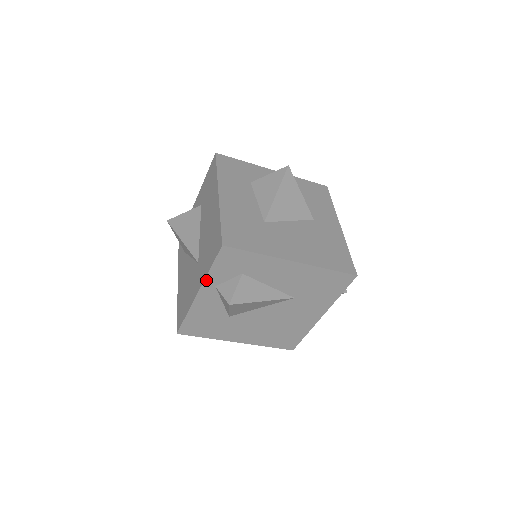
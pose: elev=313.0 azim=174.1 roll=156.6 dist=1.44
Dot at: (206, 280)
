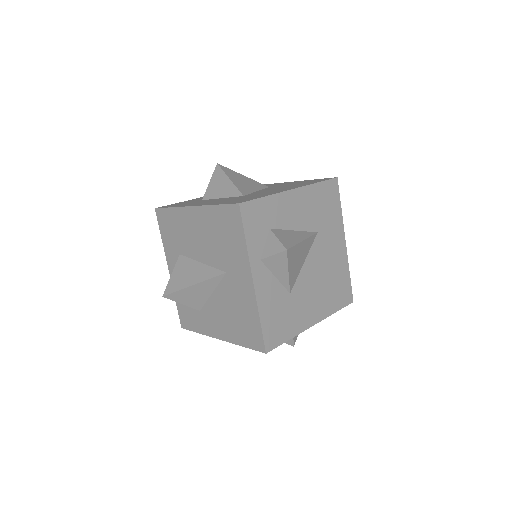
Dot at: (250, 257)
